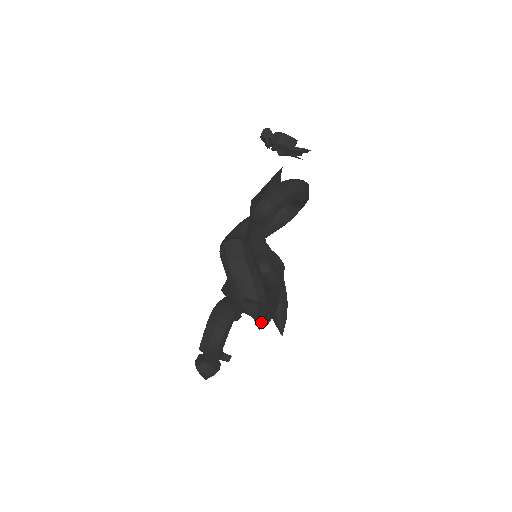
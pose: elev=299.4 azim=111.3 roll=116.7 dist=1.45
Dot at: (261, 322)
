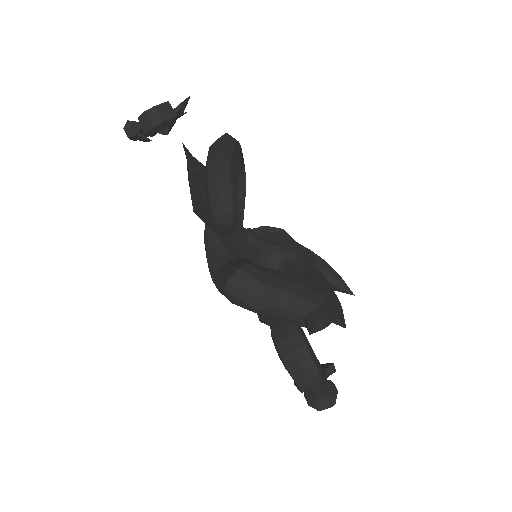
Dot at: (337, 317)
